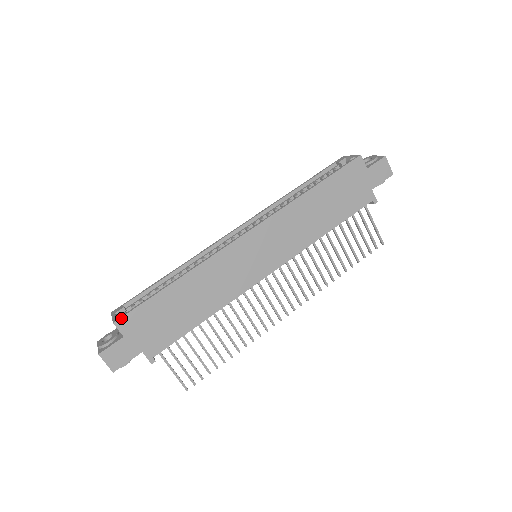
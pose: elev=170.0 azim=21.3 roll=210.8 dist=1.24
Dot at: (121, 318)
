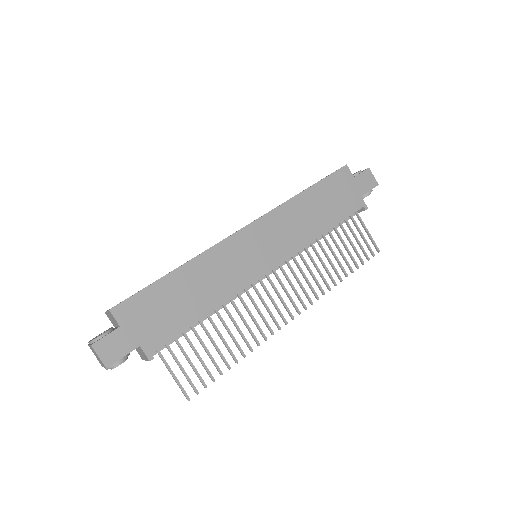
Dot at: (118, 305)
